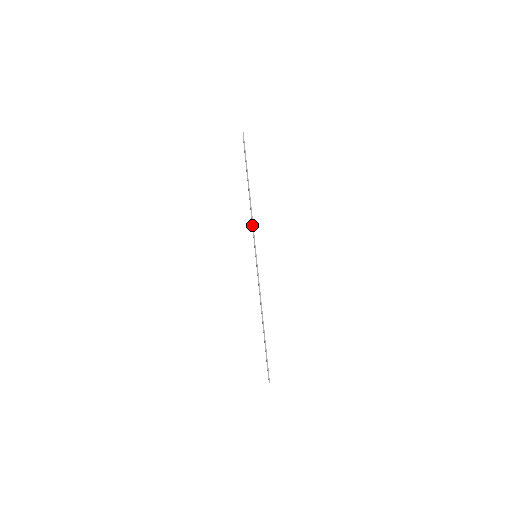
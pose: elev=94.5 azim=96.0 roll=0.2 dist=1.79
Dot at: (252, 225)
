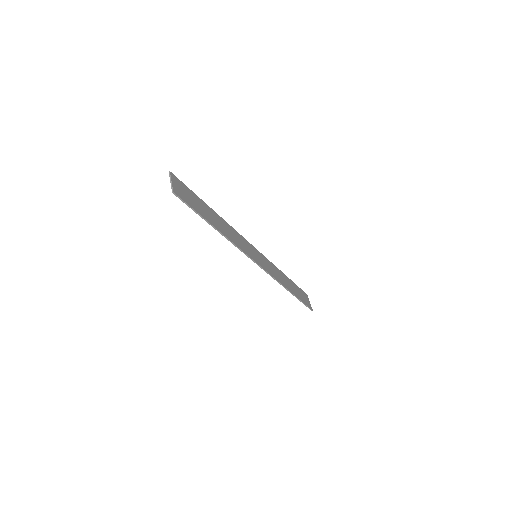
Dot at: occluded
